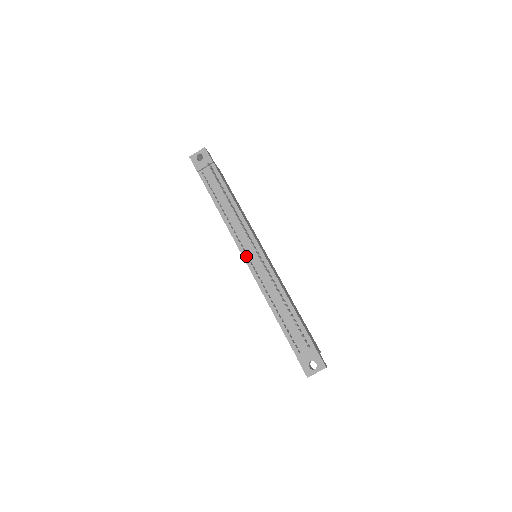
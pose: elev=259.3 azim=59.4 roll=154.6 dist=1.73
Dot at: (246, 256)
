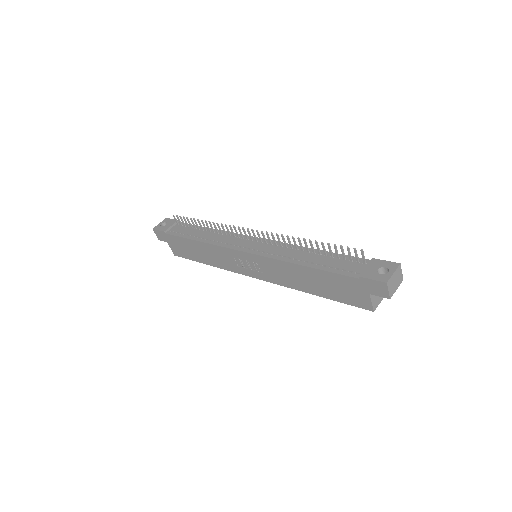
Dot at: (244, 249)
